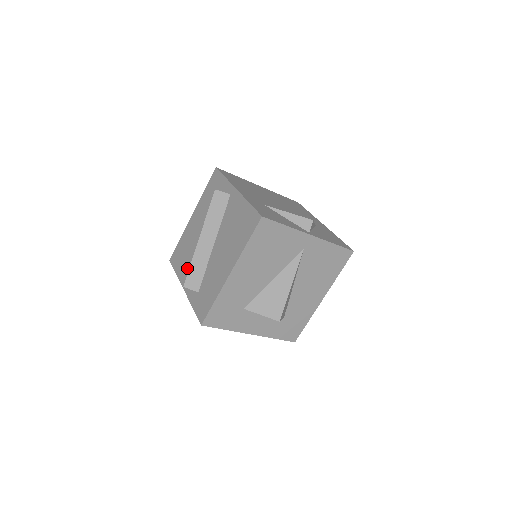
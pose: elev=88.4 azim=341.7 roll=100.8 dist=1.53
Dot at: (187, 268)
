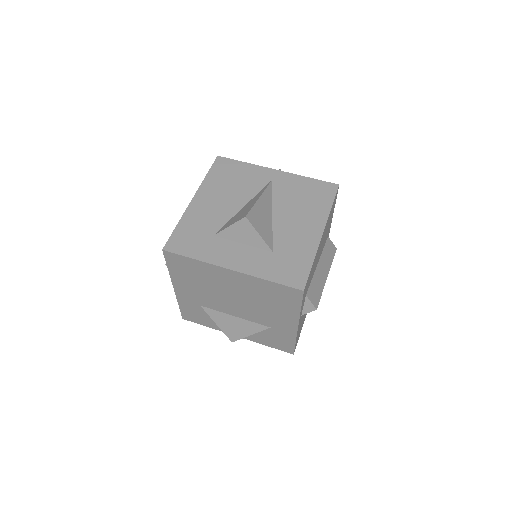
Dot at: occluded
